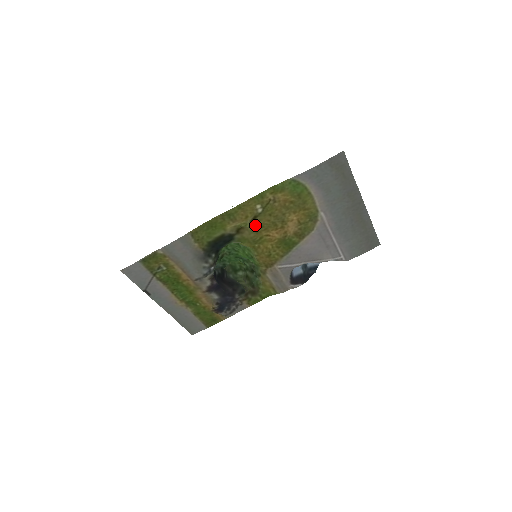
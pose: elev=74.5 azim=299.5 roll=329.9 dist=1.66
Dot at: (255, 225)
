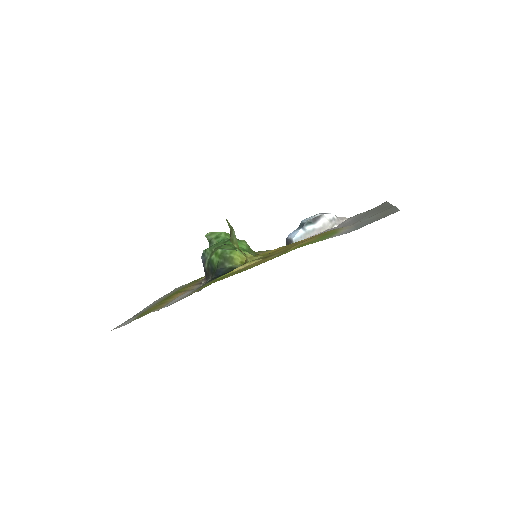
Dot at: (265, 256)
